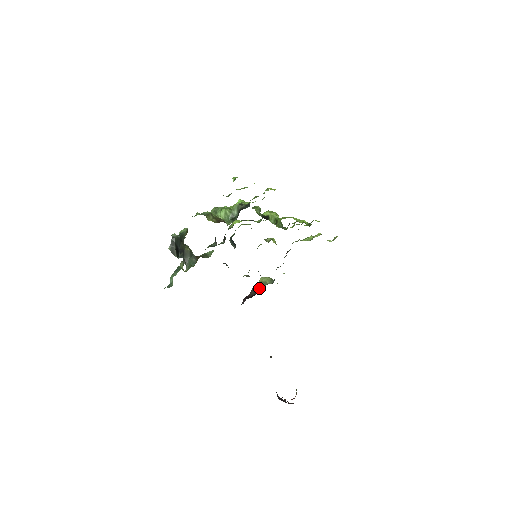
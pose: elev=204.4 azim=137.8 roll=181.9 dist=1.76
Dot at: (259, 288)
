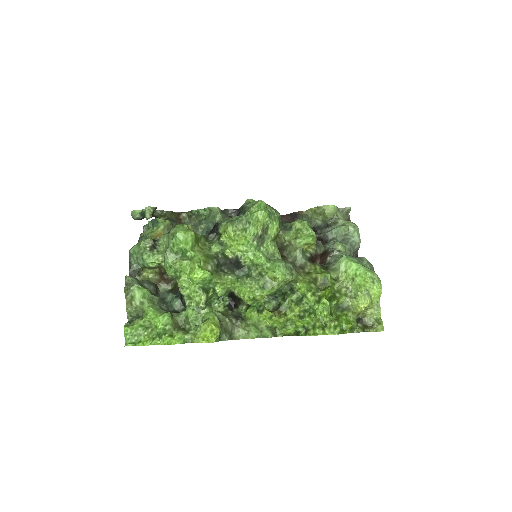
Dot at: (305, 215)
